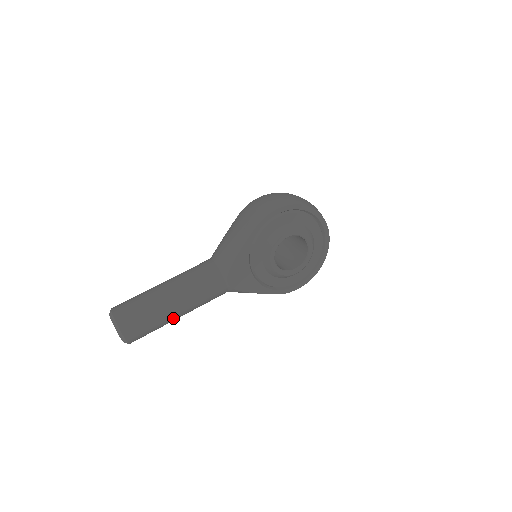
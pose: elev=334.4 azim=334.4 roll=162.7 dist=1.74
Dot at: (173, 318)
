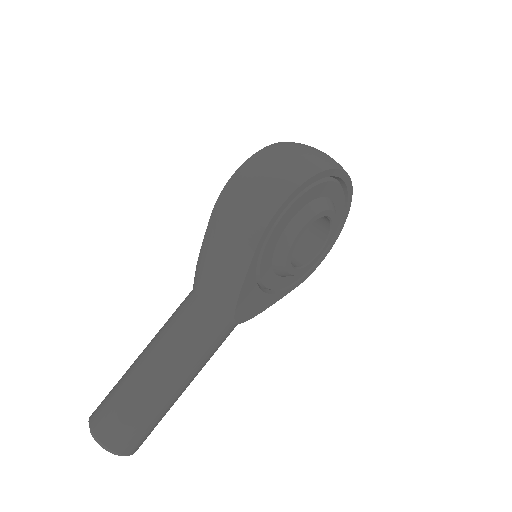
Dot at: (180, 395)
